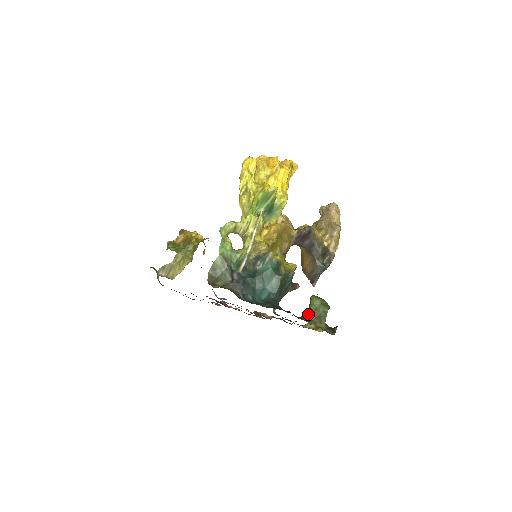
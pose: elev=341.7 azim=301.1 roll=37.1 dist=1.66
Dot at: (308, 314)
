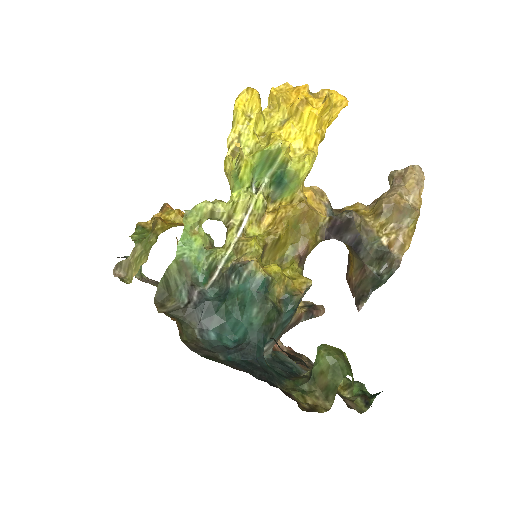
Dot at: (310, 376)
